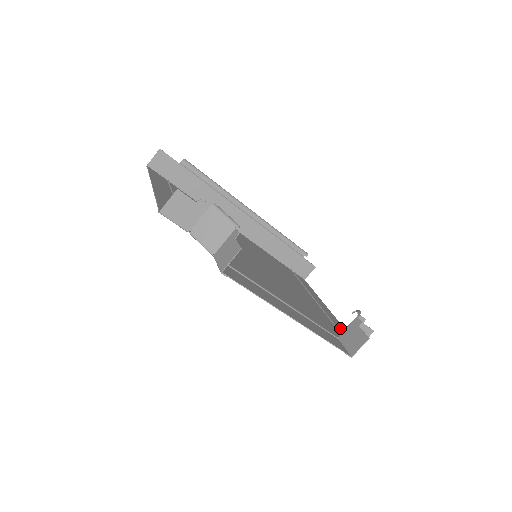
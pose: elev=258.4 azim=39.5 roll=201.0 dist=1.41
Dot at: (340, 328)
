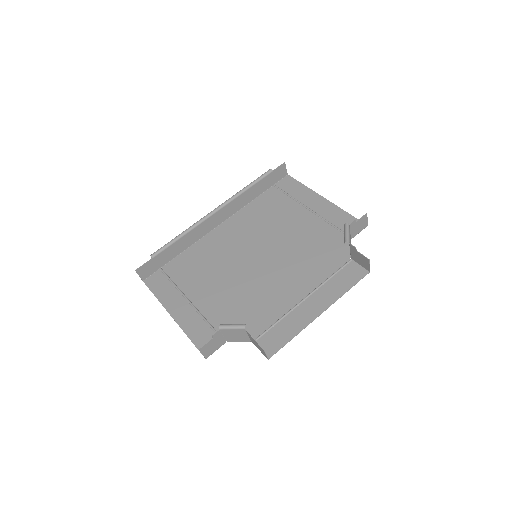
Dot at: occluded
